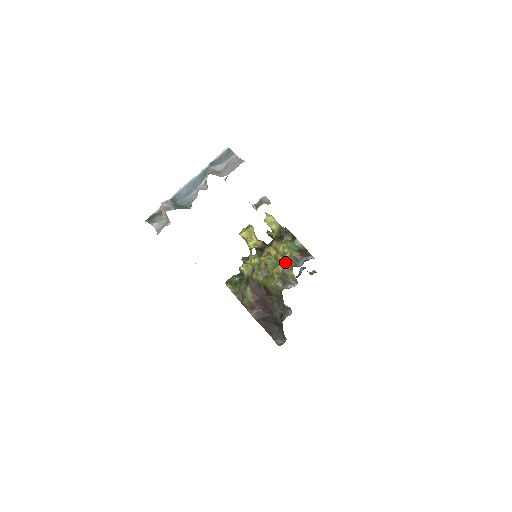
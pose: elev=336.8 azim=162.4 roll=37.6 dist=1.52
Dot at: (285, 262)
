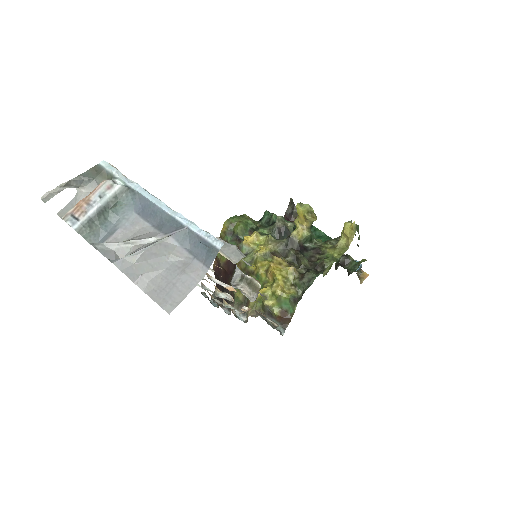
Dot at: (259, 301)
